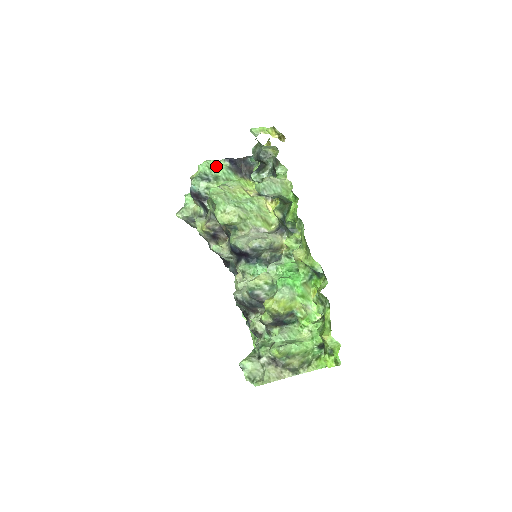
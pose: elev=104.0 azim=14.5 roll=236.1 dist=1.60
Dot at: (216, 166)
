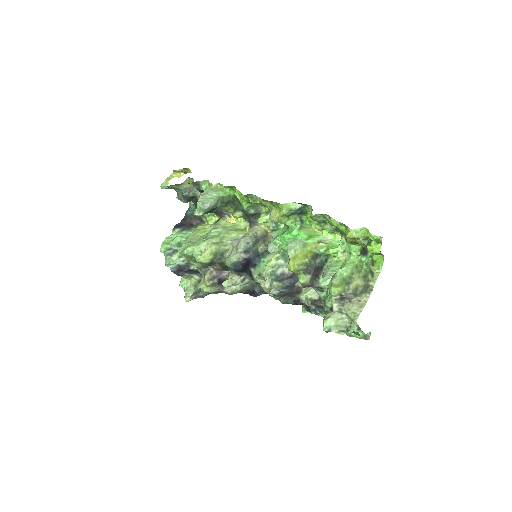
Dot at: (172, 239)
